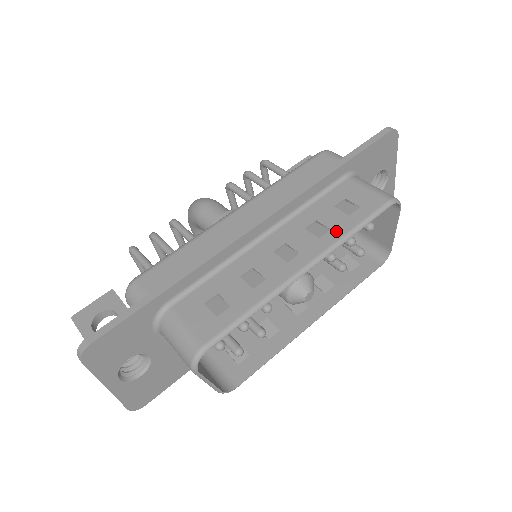
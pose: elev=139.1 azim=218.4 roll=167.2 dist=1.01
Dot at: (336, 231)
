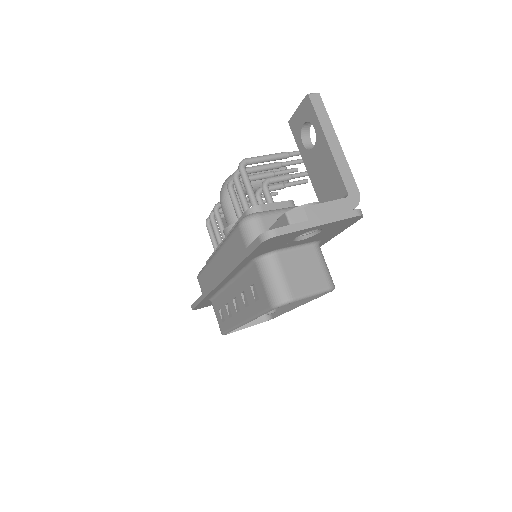
Dot at: (251, 309)
